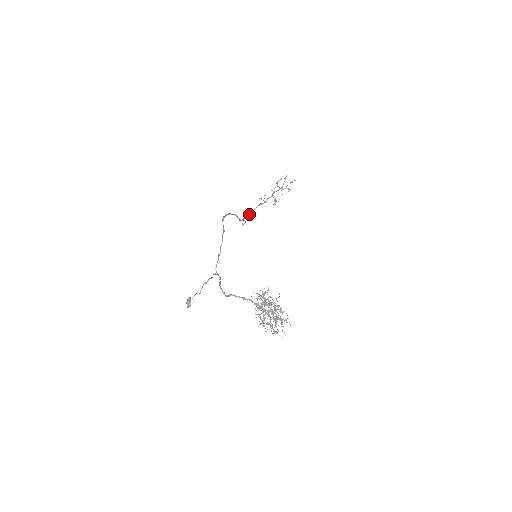
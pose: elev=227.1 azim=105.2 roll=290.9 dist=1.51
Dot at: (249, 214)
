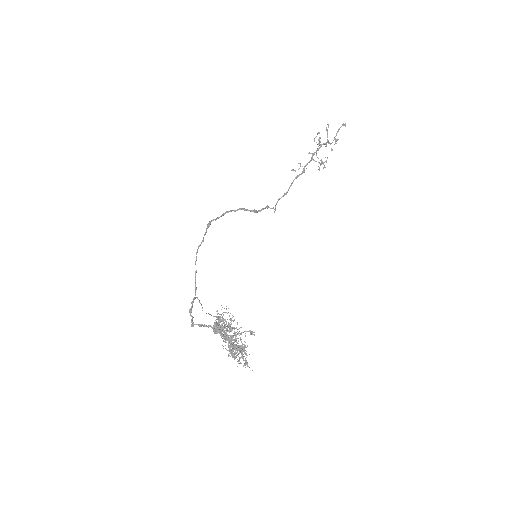
Dot at: (283, 195)
